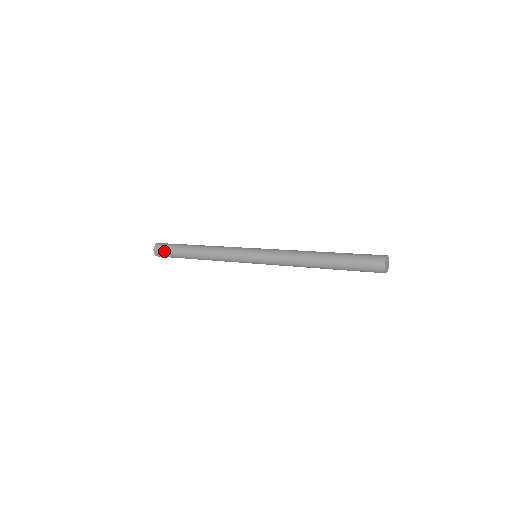
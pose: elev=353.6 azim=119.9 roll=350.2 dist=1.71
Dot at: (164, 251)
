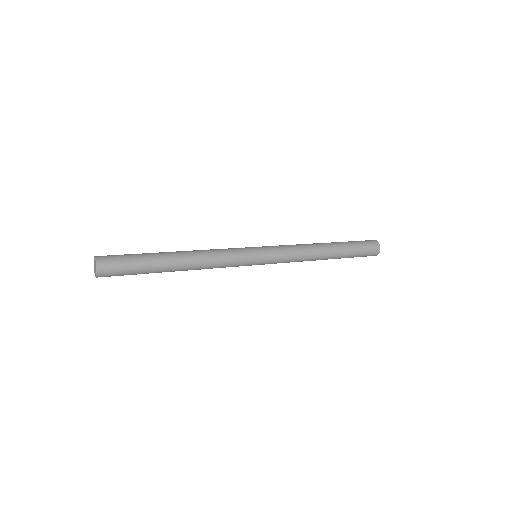
Dot at: (119, 264)
